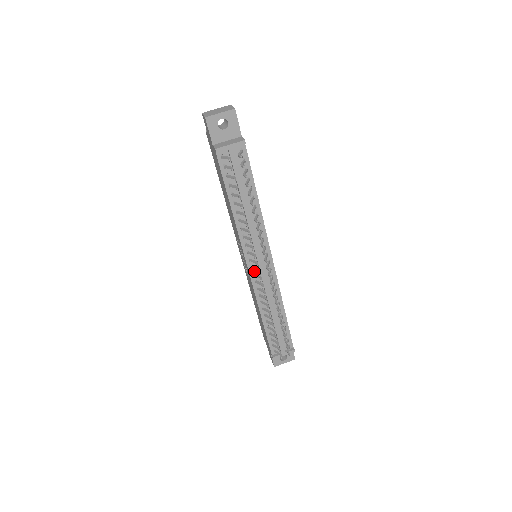
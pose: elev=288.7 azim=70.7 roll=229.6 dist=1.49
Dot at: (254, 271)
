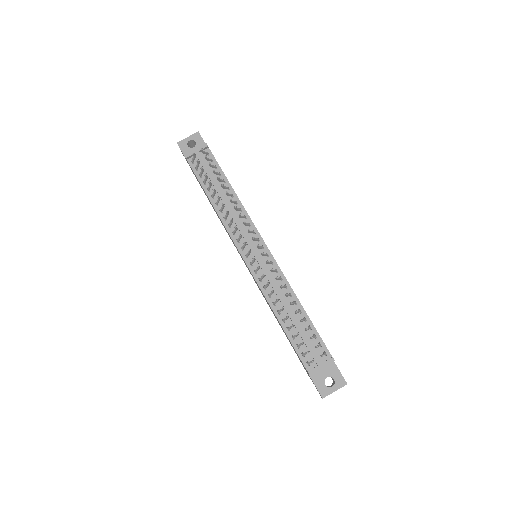
Dot at: (250, 261)
